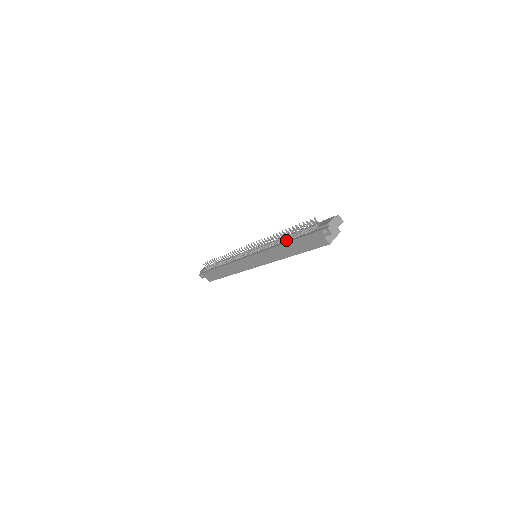
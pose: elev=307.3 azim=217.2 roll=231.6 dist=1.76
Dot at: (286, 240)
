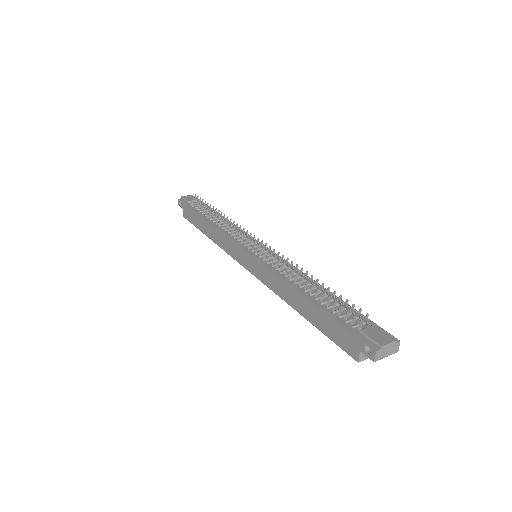
Dot at: (308, 291)
